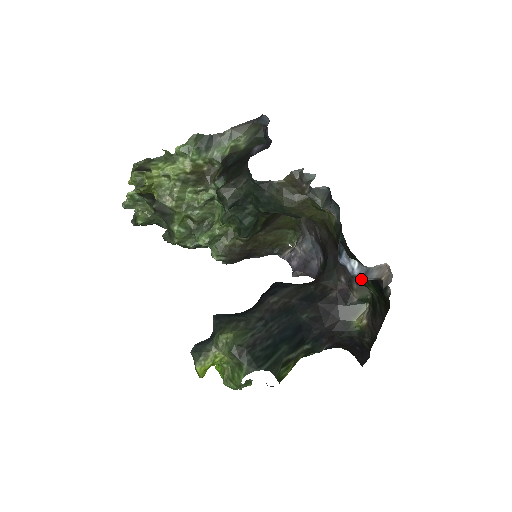
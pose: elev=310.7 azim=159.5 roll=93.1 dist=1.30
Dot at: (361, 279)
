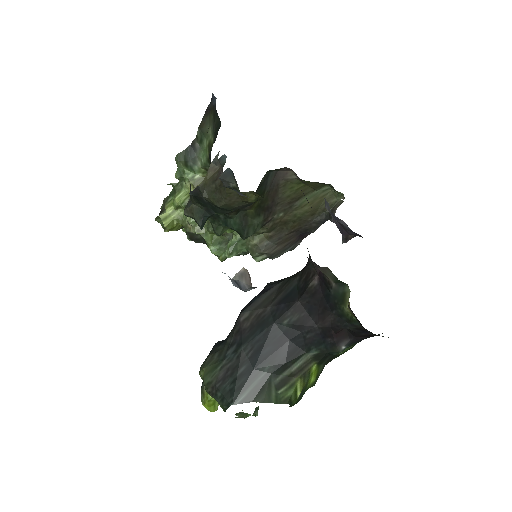
Dot at: occluded
